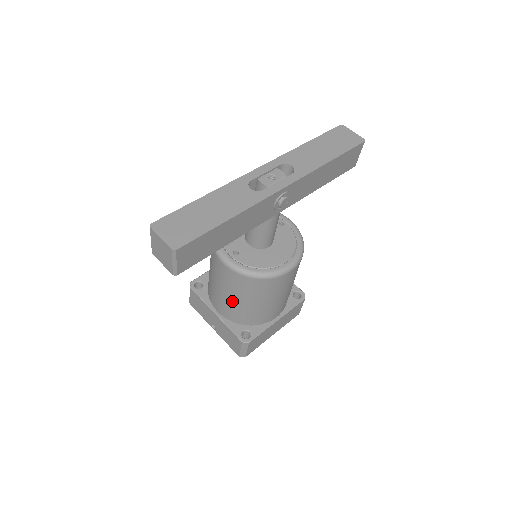
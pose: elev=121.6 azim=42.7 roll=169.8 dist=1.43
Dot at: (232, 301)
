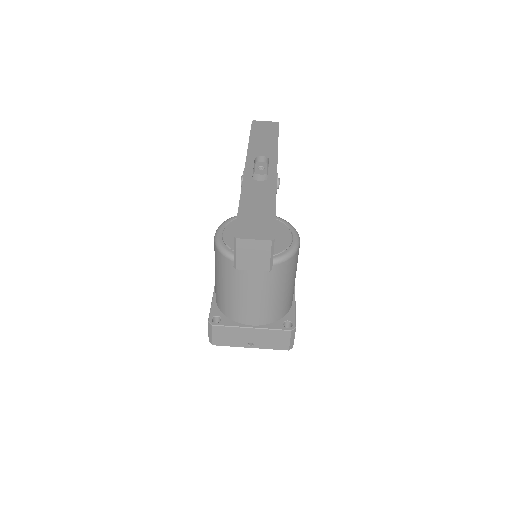
Dot at: (268, 300)
